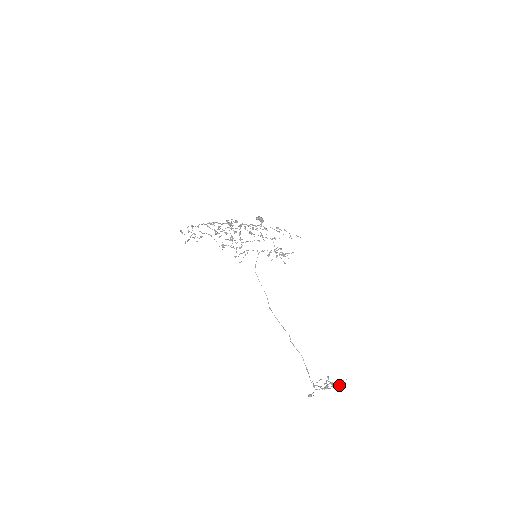
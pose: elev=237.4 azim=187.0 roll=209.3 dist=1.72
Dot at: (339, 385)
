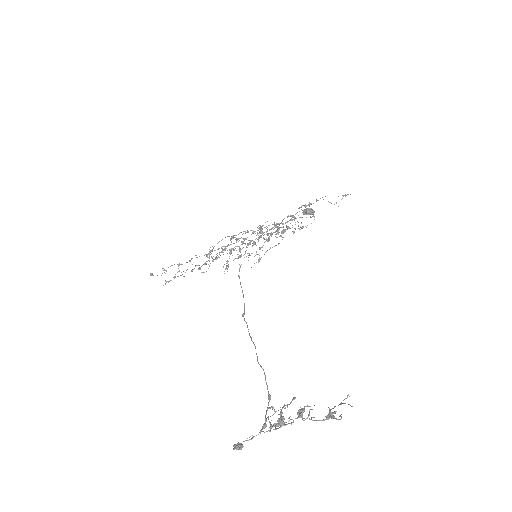
Dot at: occluded
